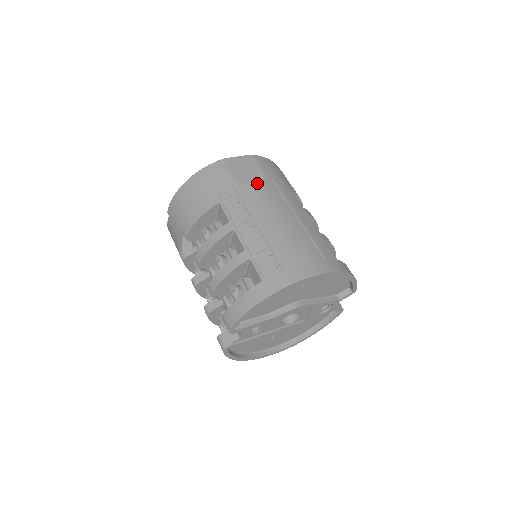
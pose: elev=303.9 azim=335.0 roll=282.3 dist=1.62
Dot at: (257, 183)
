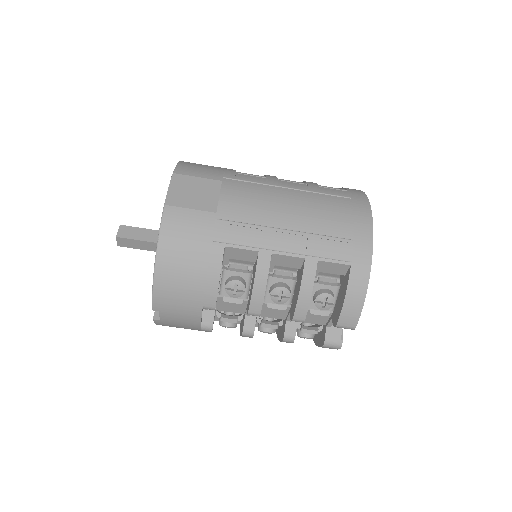
Dot at: (225, 194)
